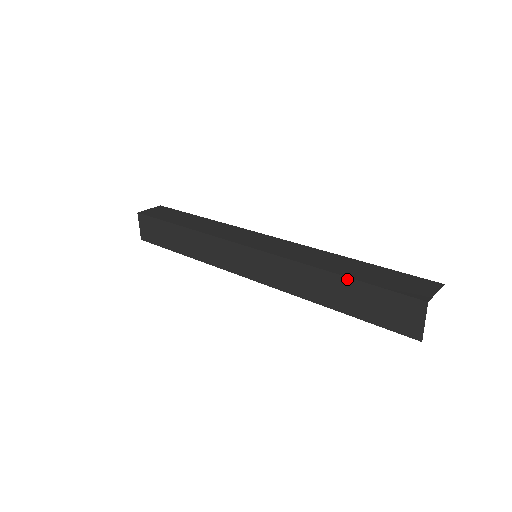
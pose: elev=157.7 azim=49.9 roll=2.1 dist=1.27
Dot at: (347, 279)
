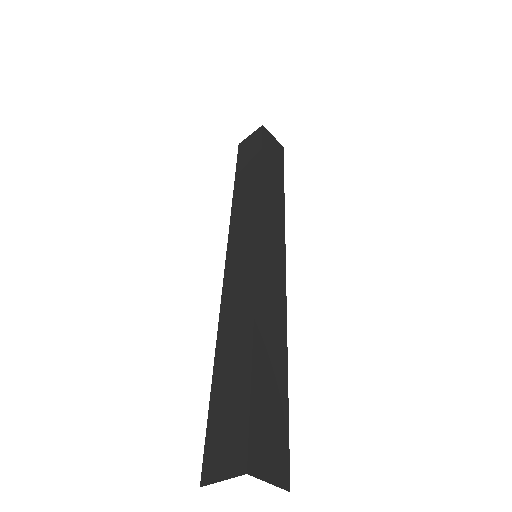
Dot at: (250, 360)
